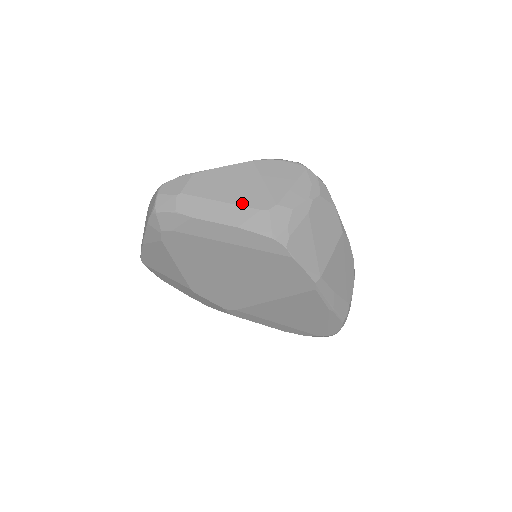
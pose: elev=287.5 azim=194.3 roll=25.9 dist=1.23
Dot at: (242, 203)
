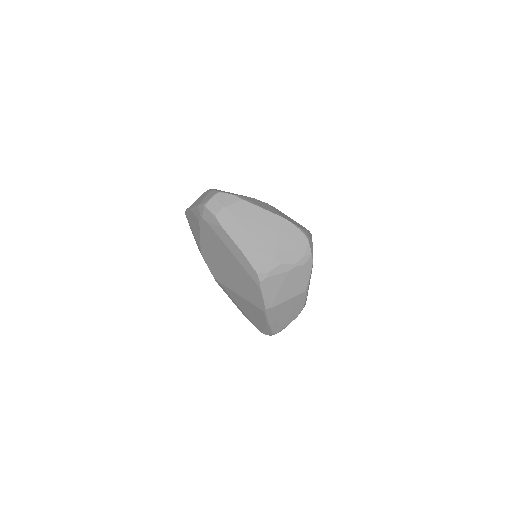
Dot at: (255, 240)
